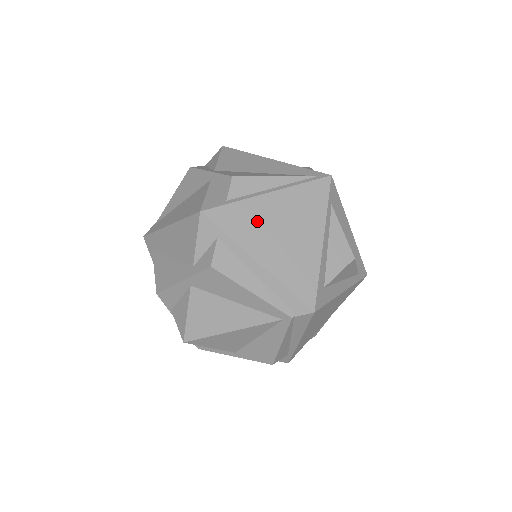
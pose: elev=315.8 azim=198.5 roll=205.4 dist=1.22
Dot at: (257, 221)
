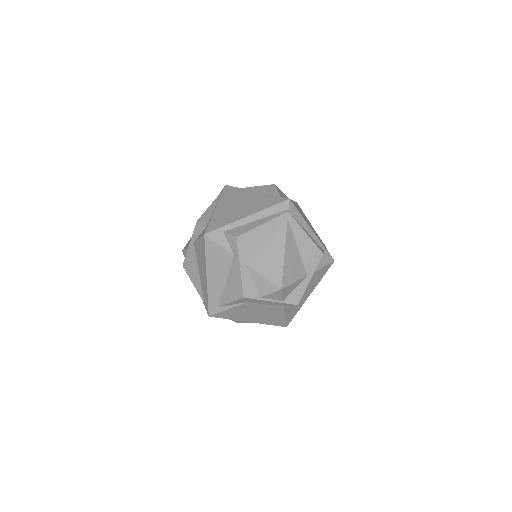
Dot at: (226, 214)
